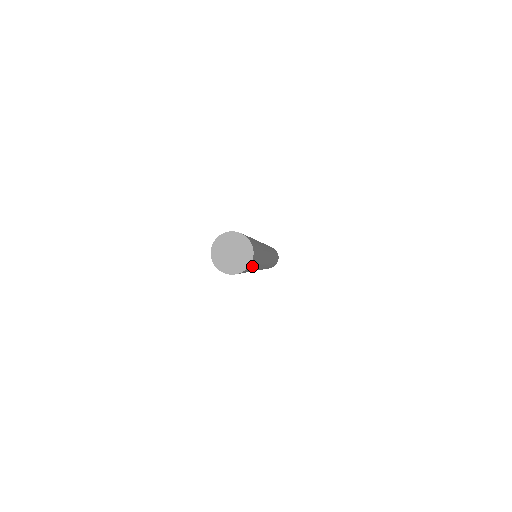
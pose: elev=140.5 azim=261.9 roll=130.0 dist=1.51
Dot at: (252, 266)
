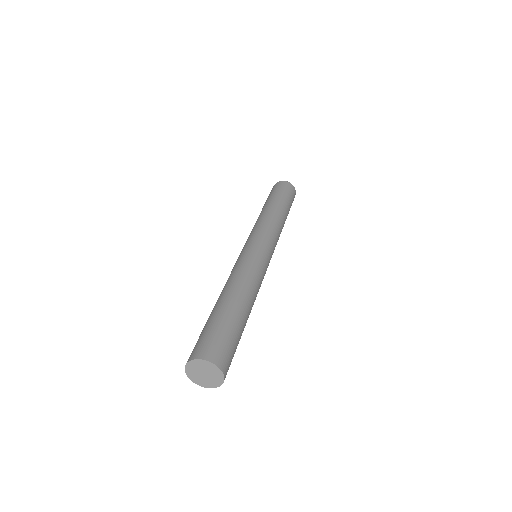
Dot at: occluded
